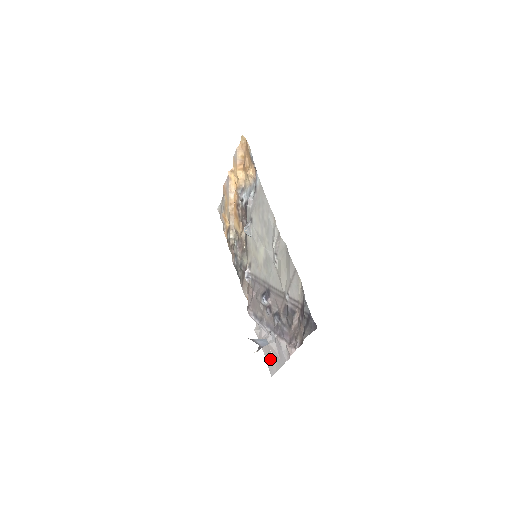
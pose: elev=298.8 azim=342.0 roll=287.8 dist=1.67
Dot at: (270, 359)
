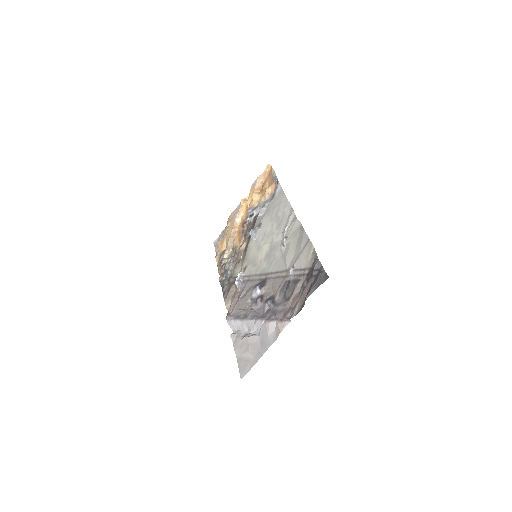
Dot at: (245, 358)
